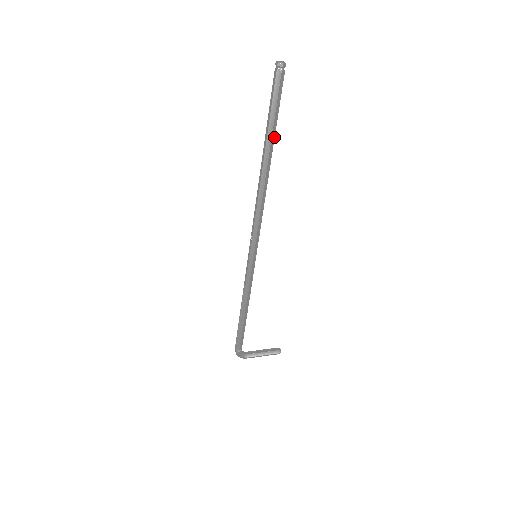
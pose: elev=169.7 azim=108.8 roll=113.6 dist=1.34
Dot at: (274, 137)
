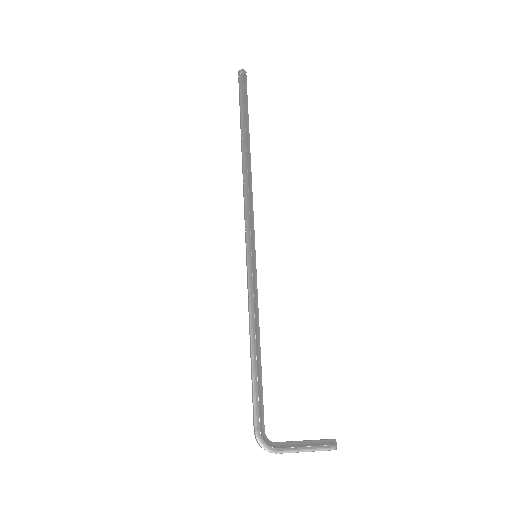
Dot at: (248, 124)
